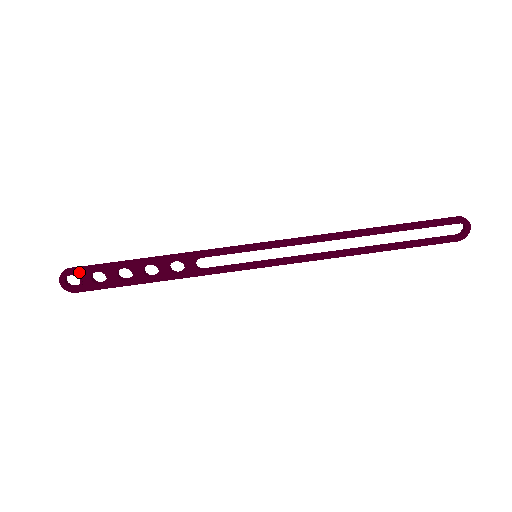
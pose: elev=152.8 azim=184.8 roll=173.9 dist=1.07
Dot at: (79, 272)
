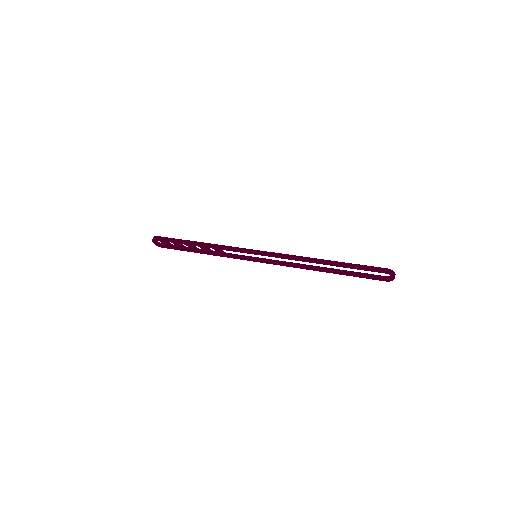
Dot at: (161, 240)
